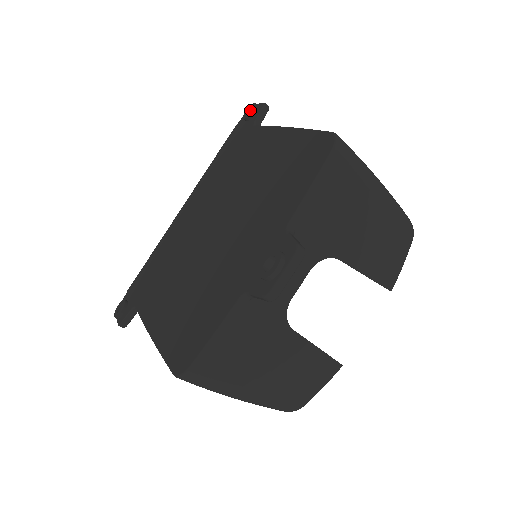
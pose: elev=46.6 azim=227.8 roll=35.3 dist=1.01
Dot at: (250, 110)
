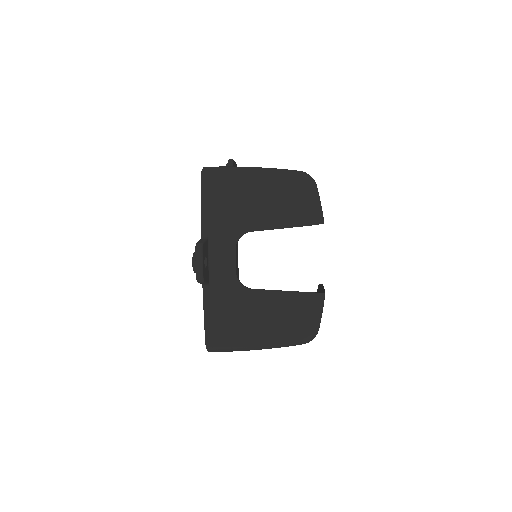
Dot at: occluded
